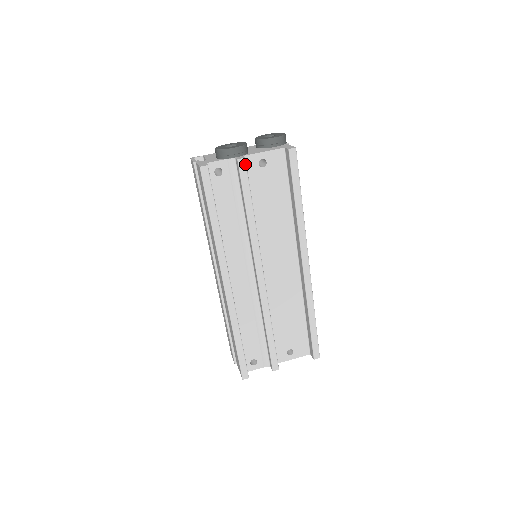
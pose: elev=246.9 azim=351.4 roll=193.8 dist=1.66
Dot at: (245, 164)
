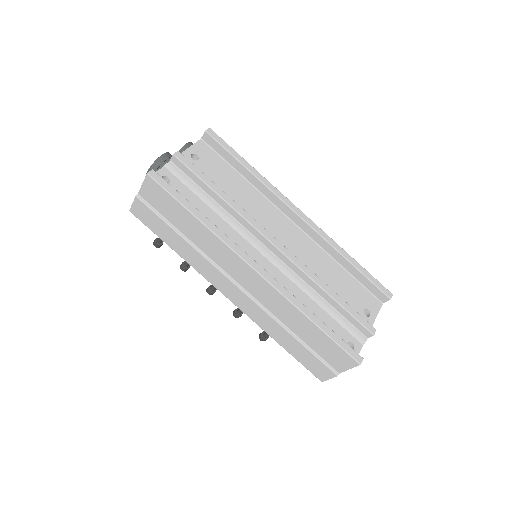
Dot at: (182, 155)
